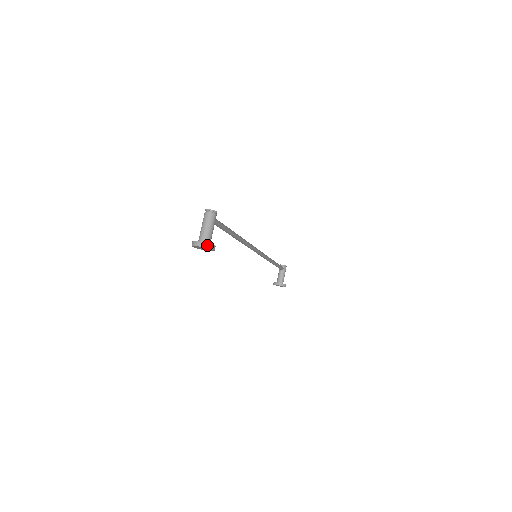
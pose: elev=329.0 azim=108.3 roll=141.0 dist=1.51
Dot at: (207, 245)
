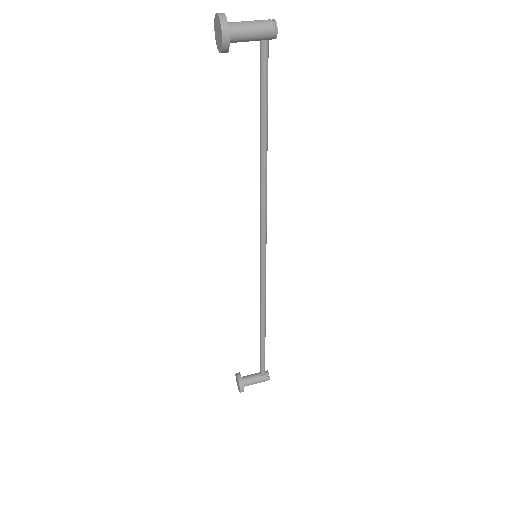
Dot at: (225, 20)
